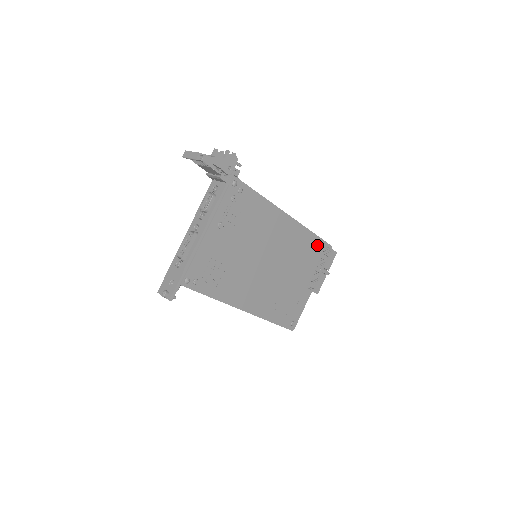
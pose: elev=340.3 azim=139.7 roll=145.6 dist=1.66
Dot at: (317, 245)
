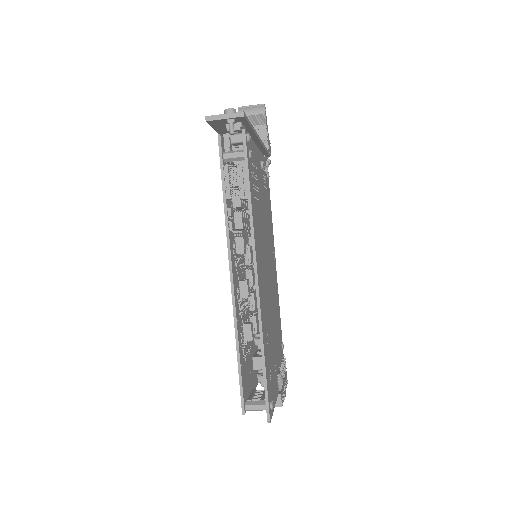
Dot at: (281, 340)
